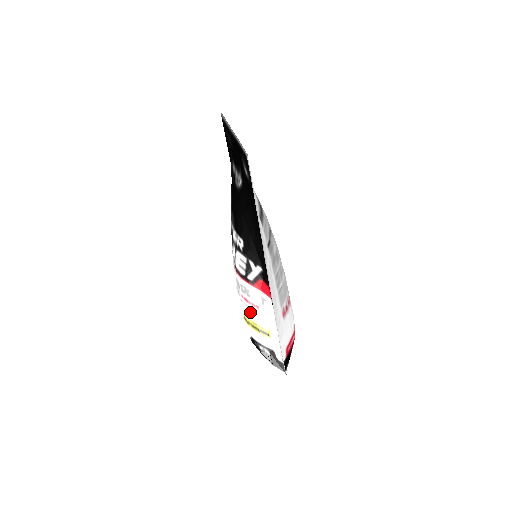
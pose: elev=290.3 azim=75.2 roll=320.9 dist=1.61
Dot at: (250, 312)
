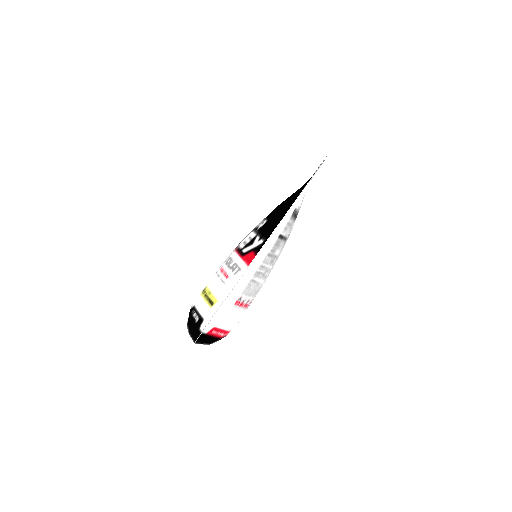
Dot at: (216, 281)
